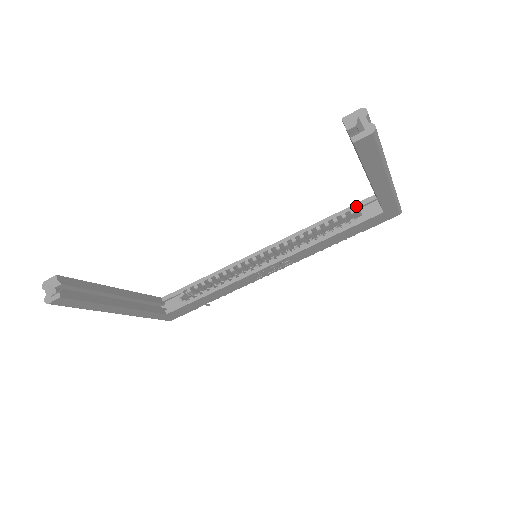
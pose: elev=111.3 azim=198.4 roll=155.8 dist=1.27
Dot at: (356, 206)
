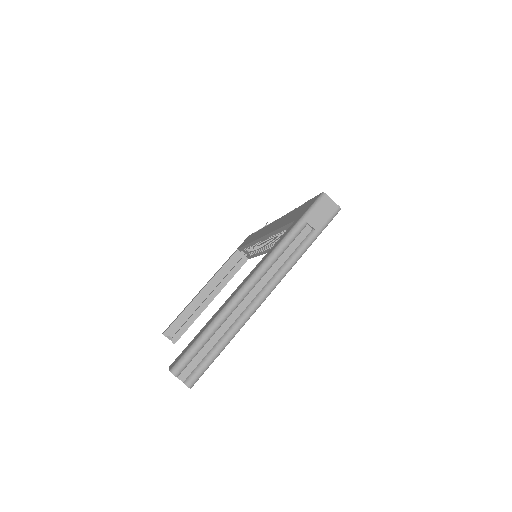
Dot at: occluded
